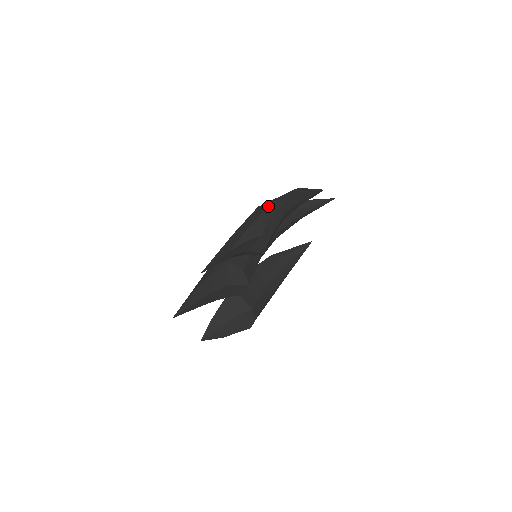
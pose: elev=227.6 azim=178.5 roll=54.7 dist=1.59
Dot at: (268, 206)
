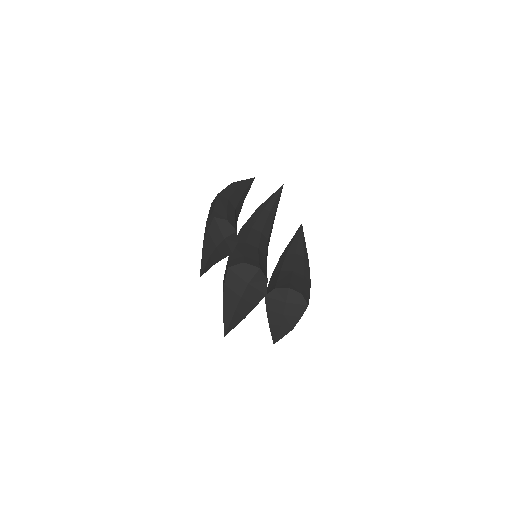
Dot at: (211, 206)
